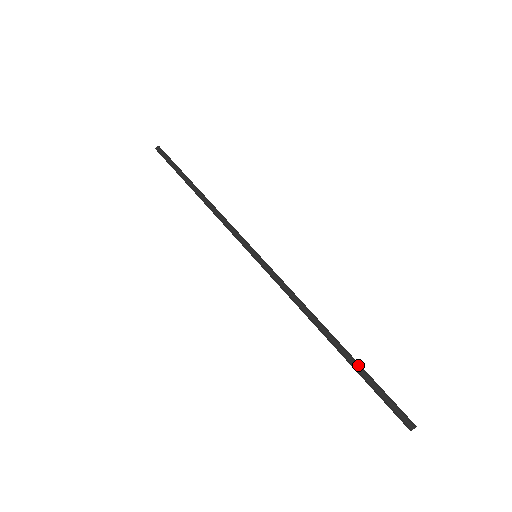
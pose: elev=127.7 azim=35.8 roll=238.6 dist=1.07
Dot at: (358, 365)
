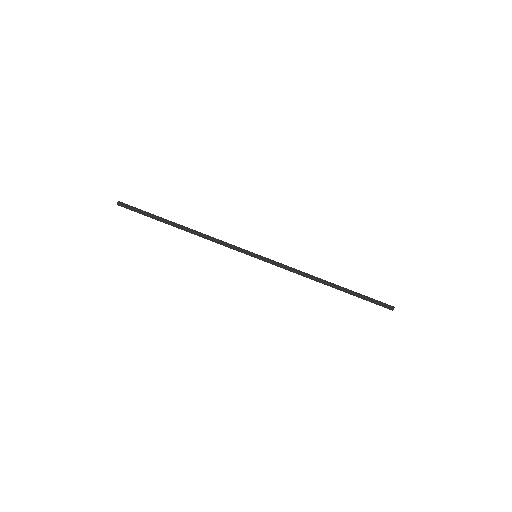
Dot at: (353, 291)
